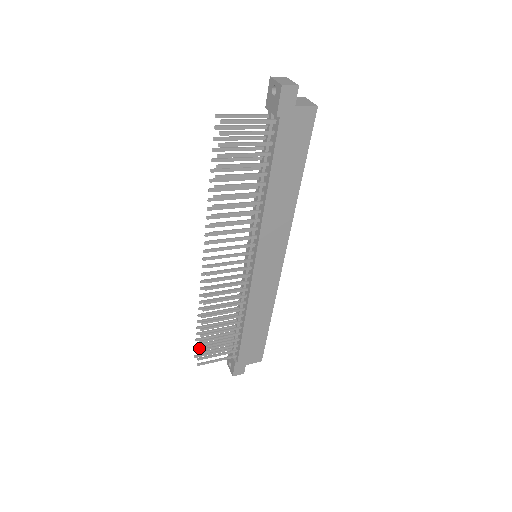
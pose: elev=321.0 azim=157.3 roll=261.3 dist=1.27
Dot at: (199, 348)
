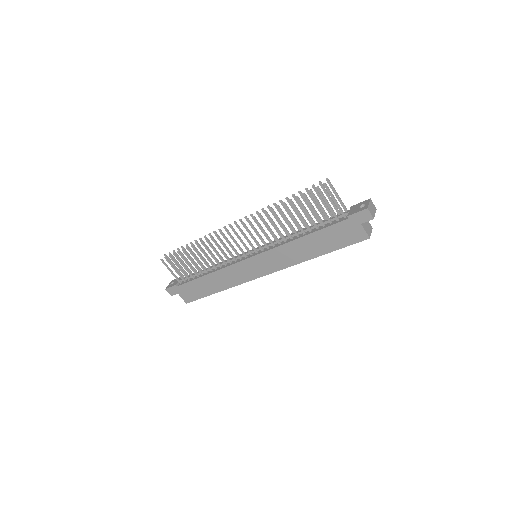
Dot at: (174, 253)
